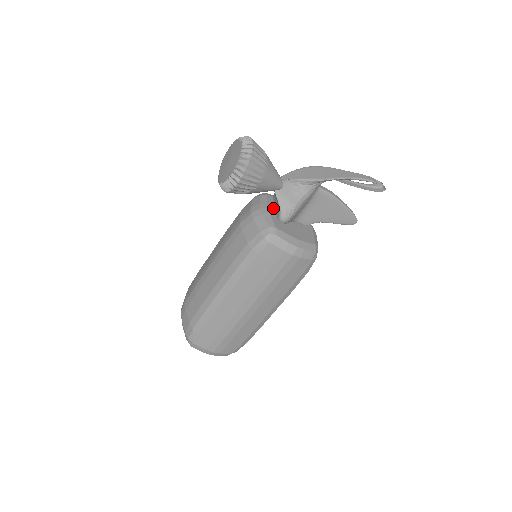
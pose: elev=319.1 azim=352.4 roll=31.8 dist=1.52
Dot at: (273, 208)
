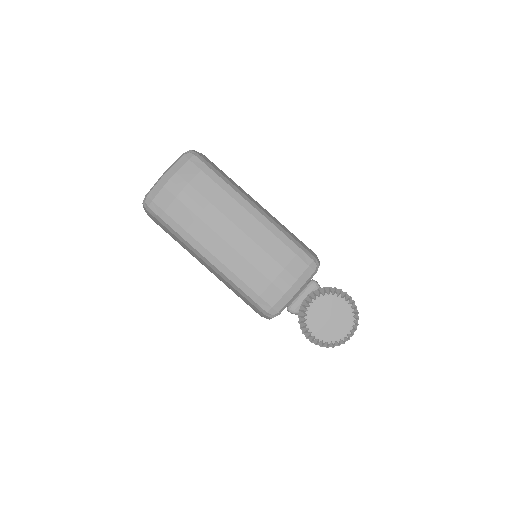
Dot at: (302, 289)
